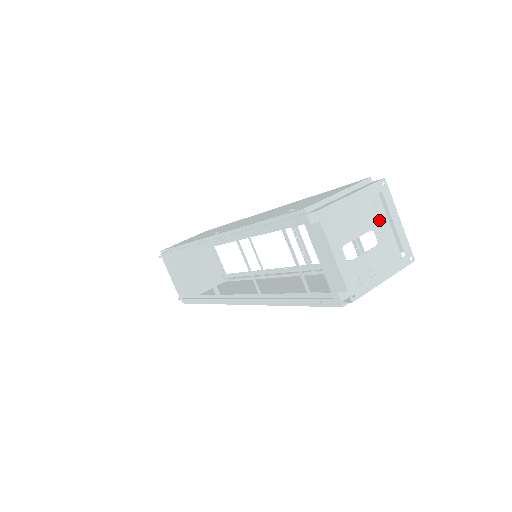
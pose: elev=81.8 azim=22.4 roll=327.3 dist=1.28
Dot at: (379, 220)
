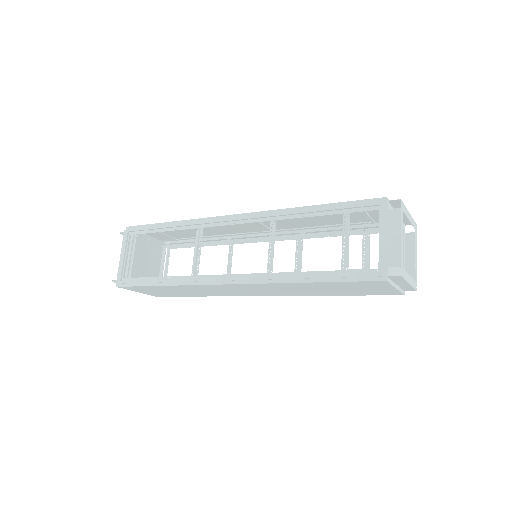
Dot at: (403, 250)
